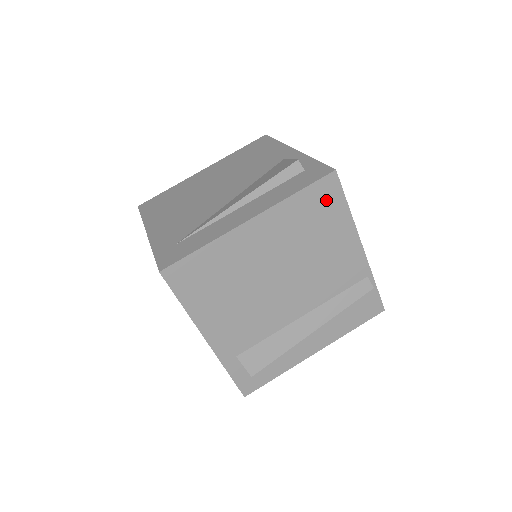
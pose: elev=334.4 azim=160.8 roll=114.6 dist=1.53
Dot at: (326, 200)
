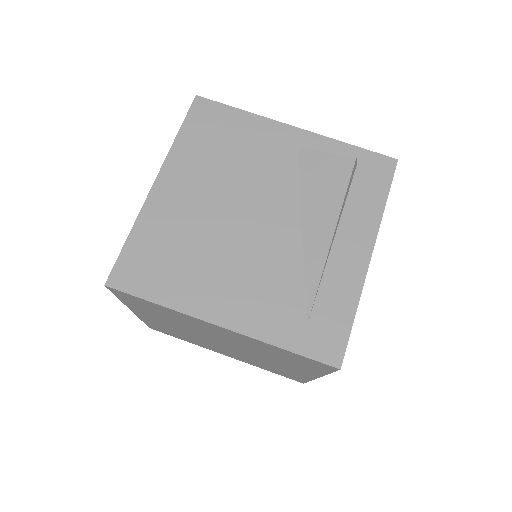
Dot at: occluded
